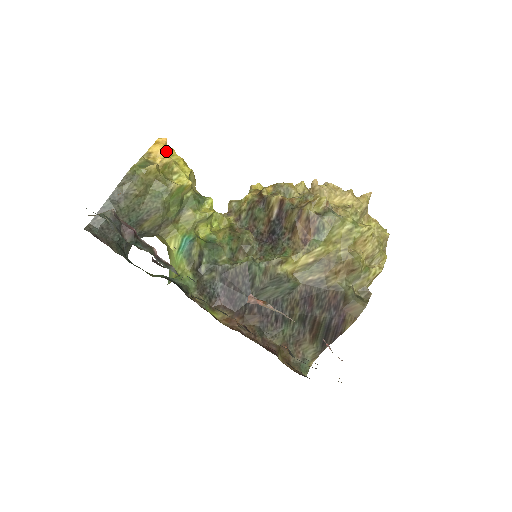
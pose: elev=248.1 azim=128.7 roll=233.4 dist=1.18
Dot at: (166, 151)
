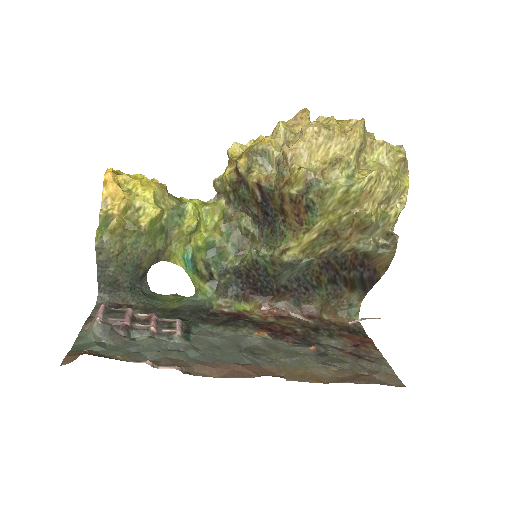
Dot at: (118, 190)
